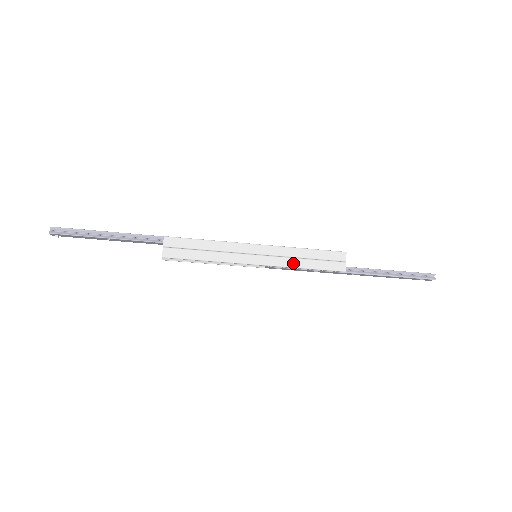
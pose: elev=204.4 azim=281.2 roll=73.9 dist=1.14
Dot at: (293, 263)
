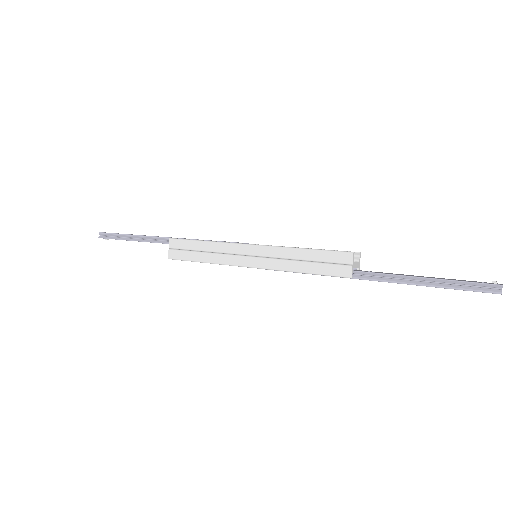
Dot at: (287, 266)
